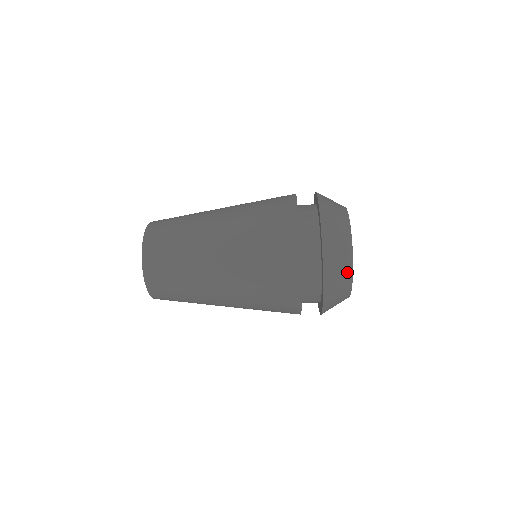
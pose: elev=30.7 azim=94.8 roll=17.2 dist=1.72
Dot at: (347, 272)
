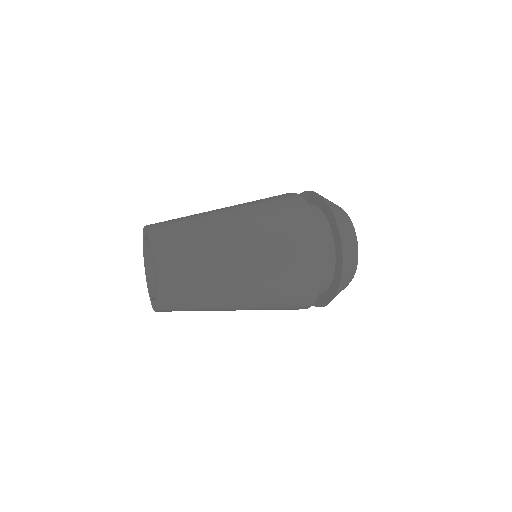
Dot at: (353, 270)
